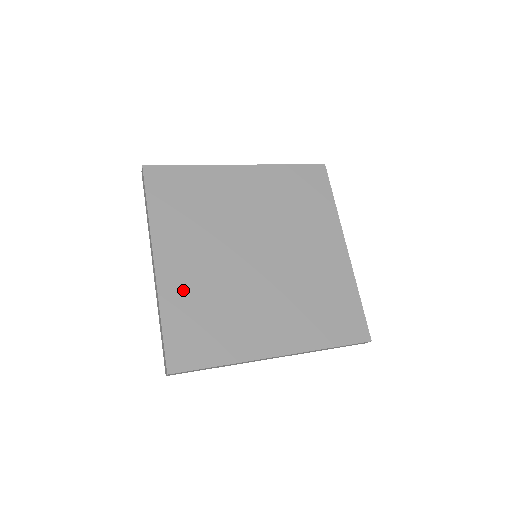
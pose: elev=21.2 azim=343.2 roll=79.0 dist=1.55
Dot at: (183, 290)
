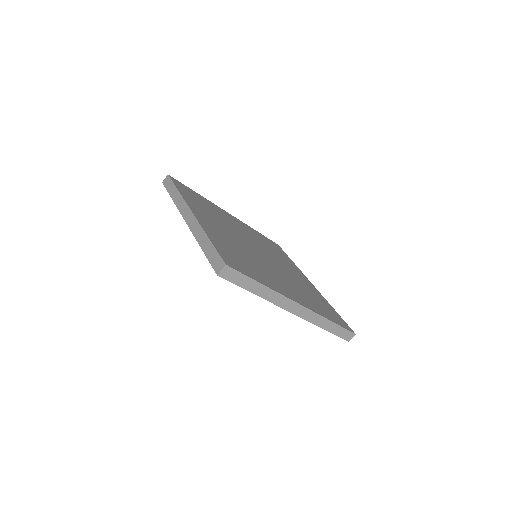
Dot at: (218, 235)
